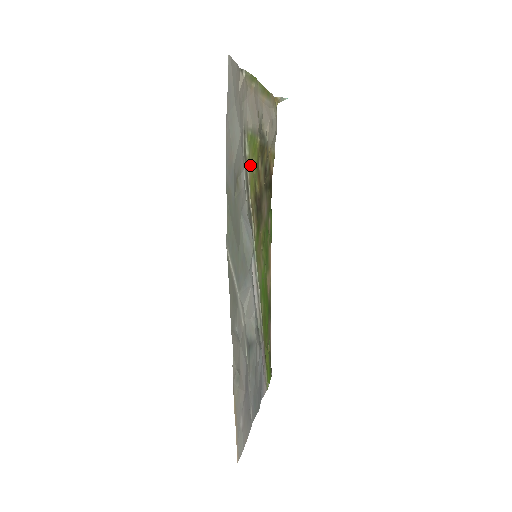
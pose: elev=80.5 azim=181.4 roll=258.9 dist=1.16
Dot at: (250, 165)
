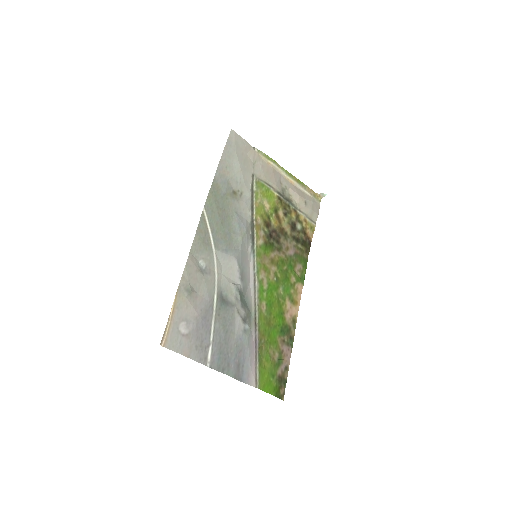
Dot at: (259, 199)
